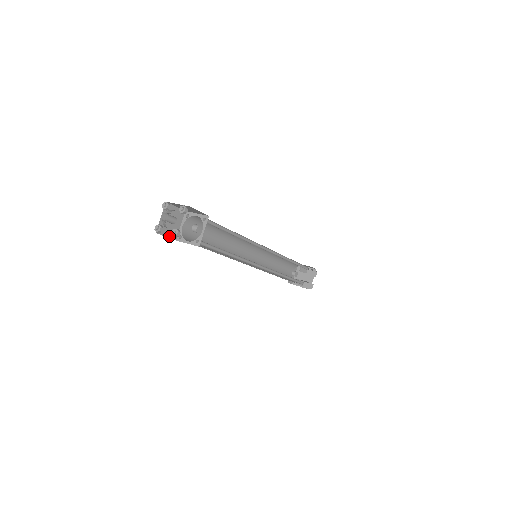
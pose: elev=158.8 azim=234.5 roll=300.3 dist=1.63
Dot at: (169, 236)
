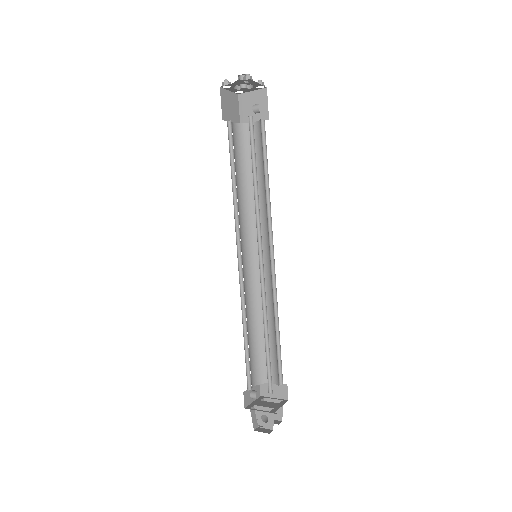
Dot at: (222, 108)
